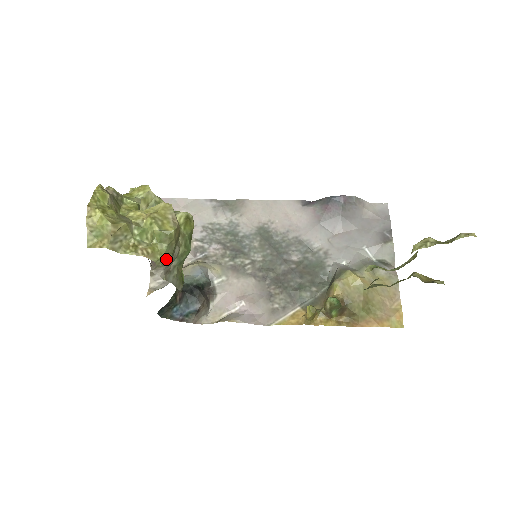
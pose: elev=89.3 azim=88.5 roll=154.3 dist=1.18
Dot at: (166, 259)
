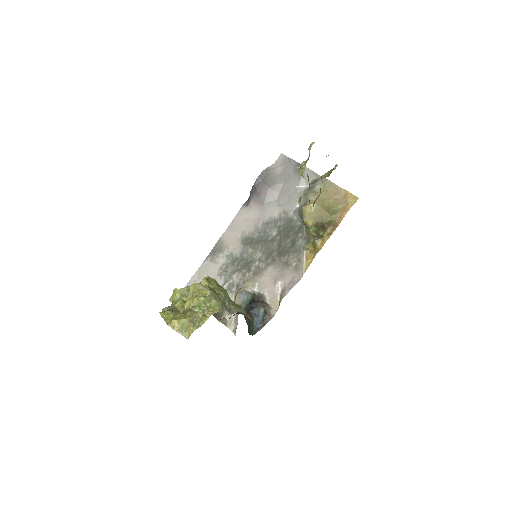
Dot at: (221, 305)
